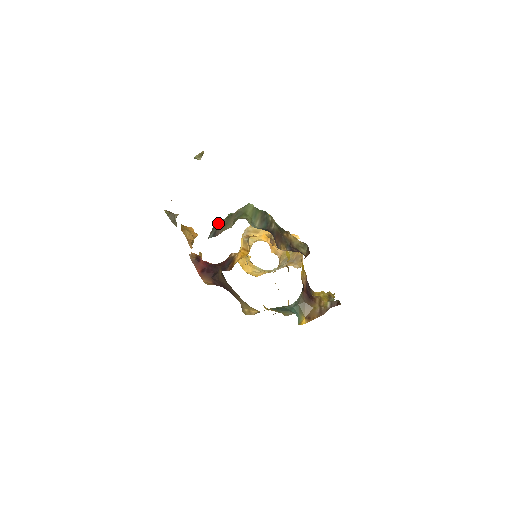
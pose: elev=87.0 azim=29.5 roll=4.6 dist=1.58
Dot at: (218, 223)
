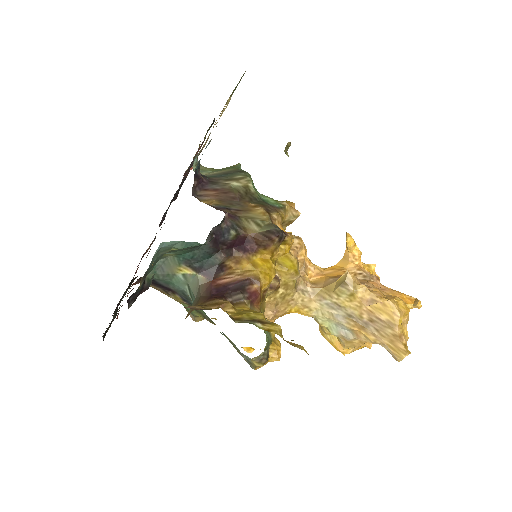
Dot at: occluded
